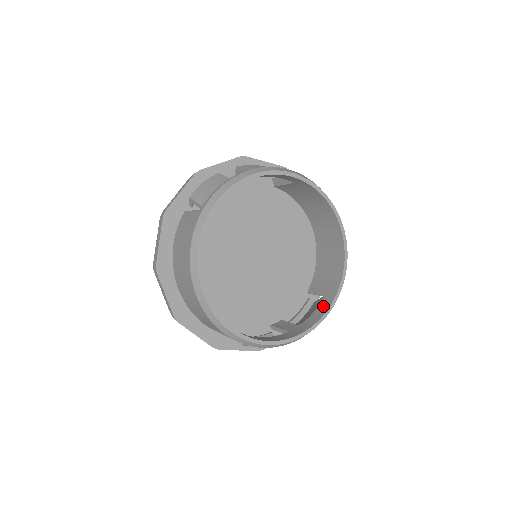
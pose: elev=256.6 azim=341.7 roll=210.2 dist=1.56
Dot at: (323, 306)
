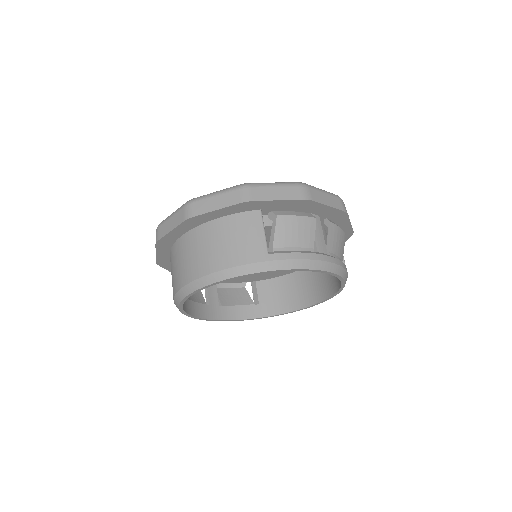
Dot at: (245, 311)
